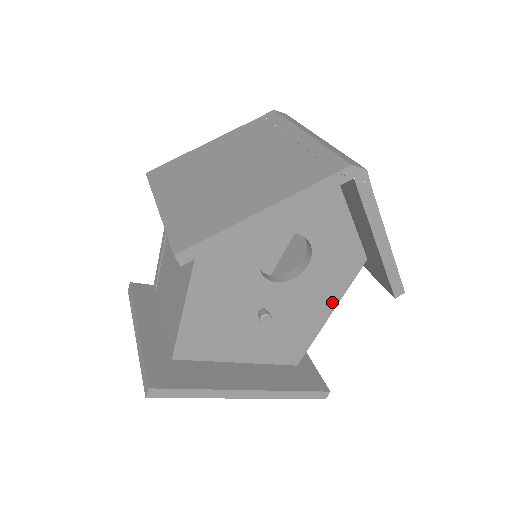
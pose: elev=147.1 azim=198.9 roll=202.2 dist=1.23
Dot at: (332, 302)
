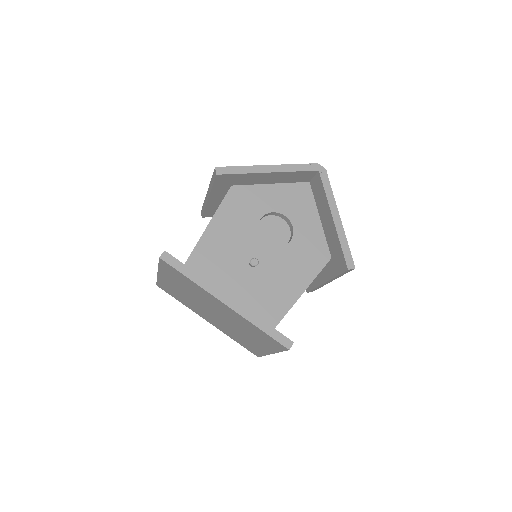
Dot at: (304, 282)
